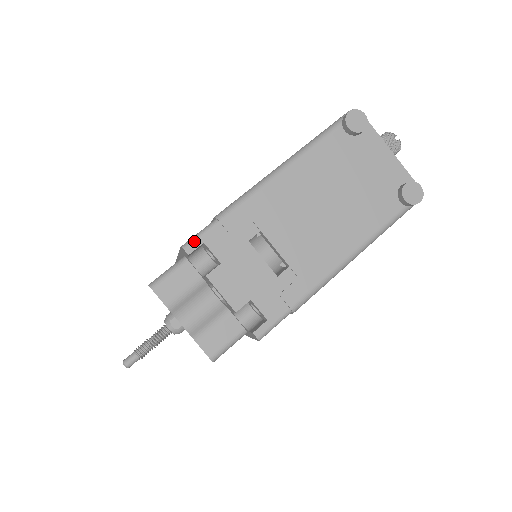
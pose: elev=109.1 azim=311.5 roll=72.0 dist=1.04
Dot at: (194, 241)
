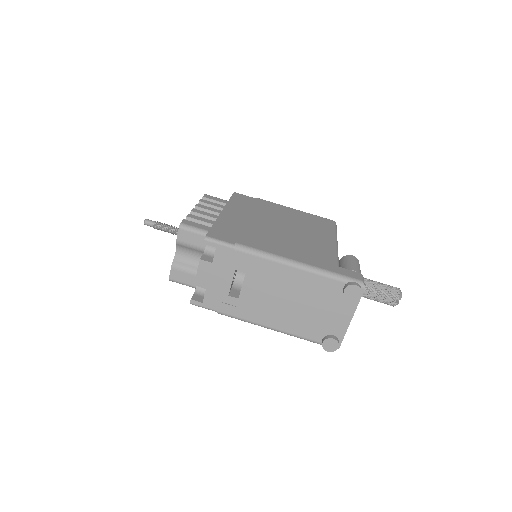
Dot at: (213, 242)
